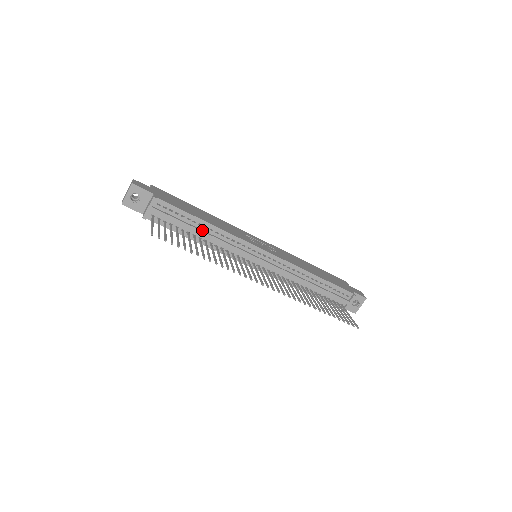
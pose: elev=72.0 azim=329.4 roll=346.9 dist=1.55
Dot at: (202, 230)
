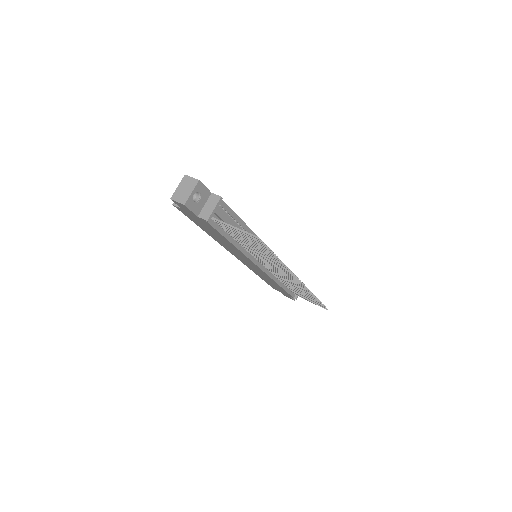
Dot at: occluded
